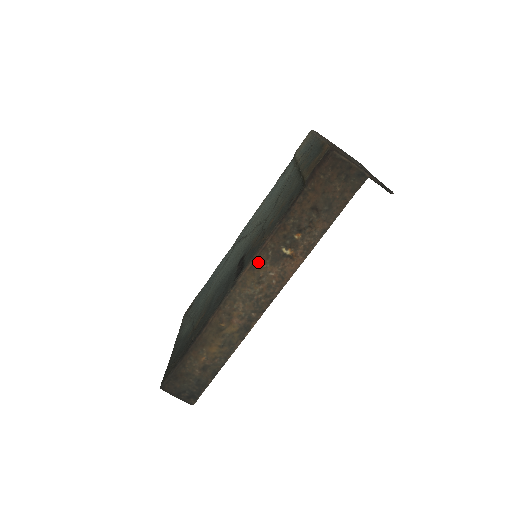
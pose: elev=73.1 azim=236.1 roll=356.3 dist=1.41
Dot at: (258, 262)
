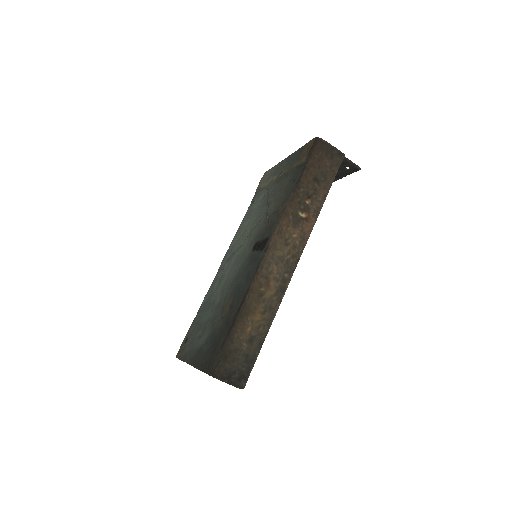
Dot at: (283, 226)
